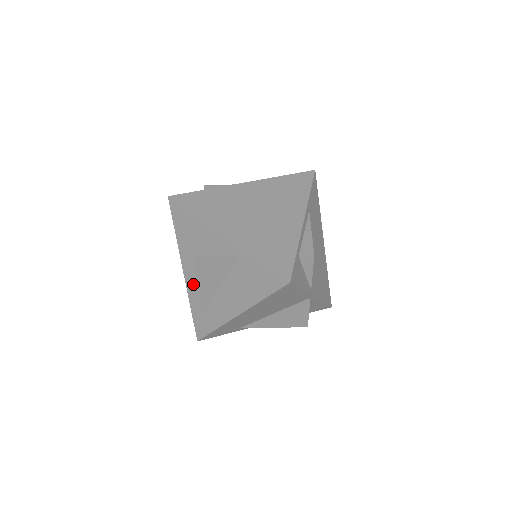
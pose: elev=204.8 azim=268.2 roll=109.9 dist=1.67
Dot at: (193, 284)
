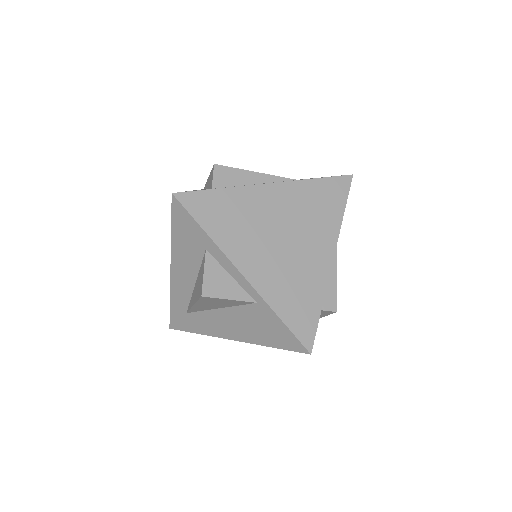
Dot at: (181, 287)
